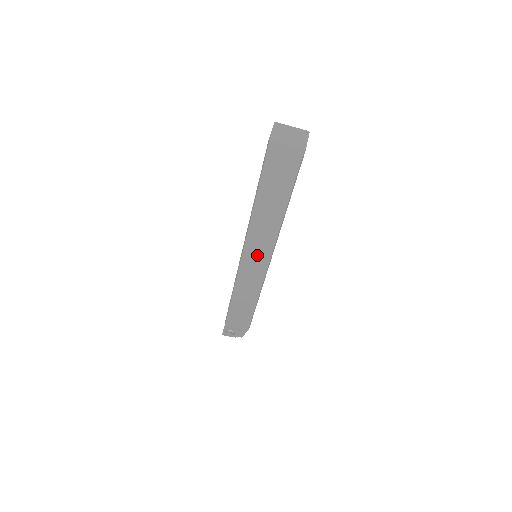
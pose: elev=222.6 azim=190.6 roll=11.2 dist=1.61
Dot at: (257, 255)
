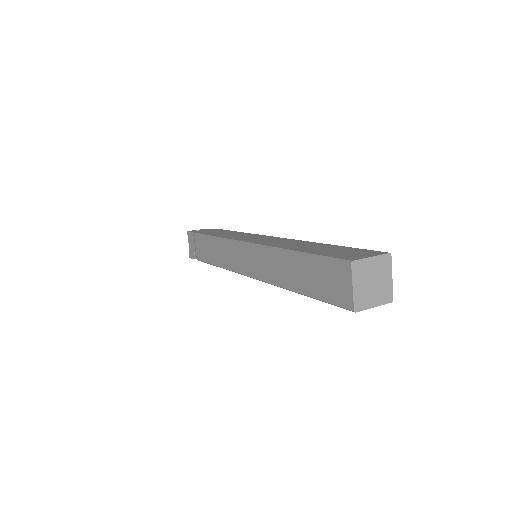
Dot at: occluded
